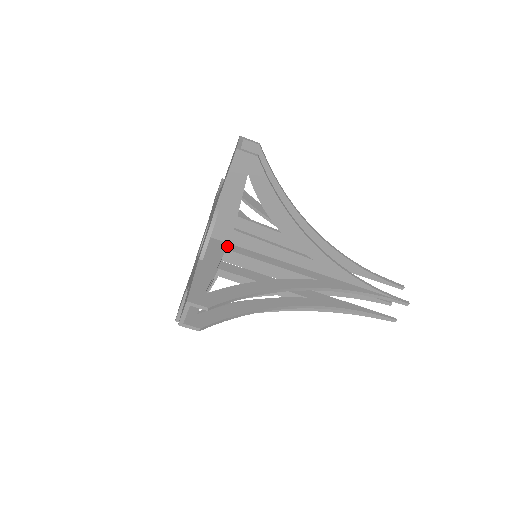
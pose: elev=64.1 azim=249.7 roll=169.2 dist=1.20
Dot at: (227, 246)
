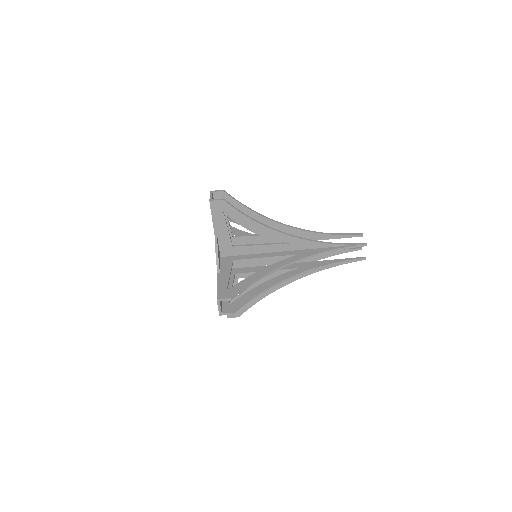
Dot at: (233, 258)
